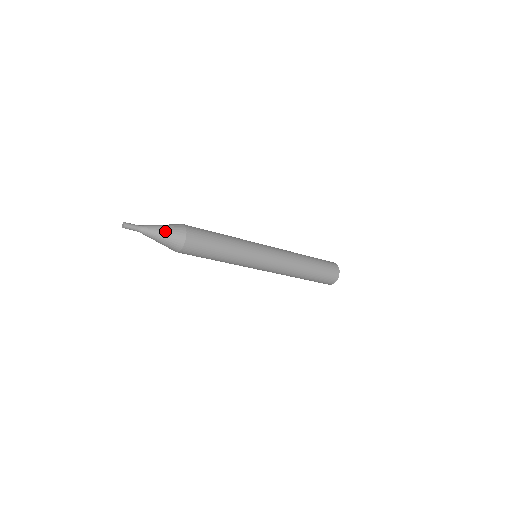
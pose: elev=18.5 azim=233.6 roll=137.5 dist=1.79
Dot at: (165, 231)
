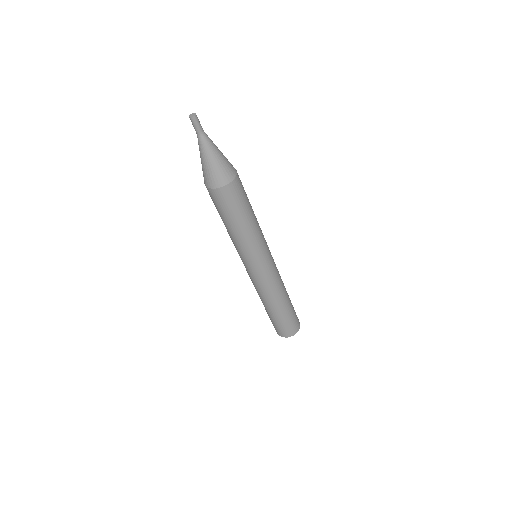
Dot at: (222, 156)
